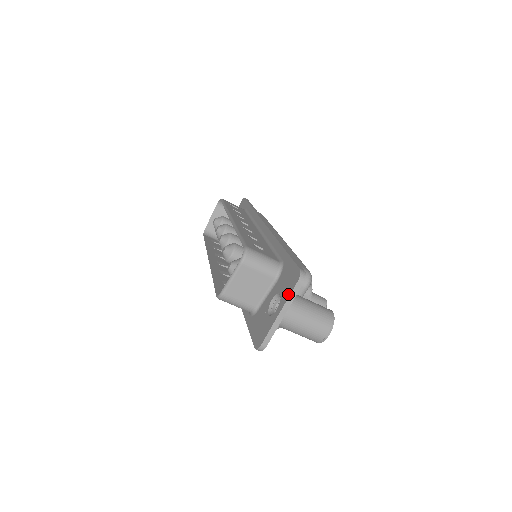
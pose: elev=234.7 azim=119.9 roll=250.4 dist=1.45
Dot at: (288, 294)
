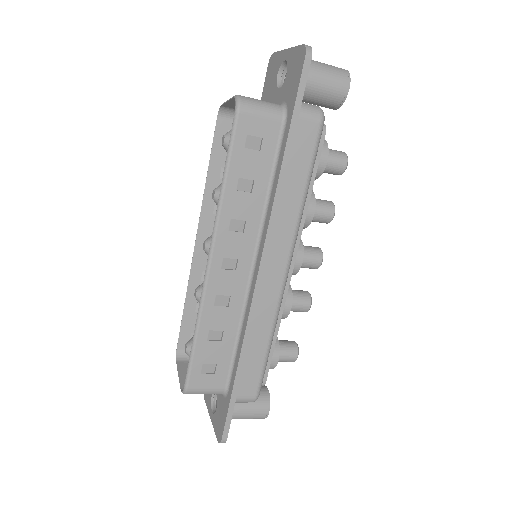
Dot at: (214, 428)
